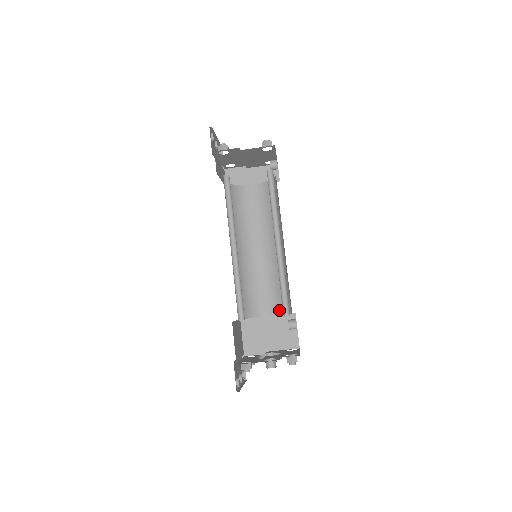
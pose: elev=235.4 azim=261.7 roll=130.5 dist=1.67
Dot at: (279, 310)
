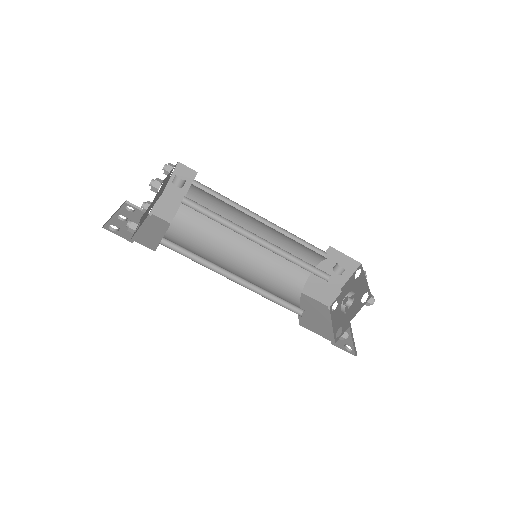
Dot at: (316, 260)
